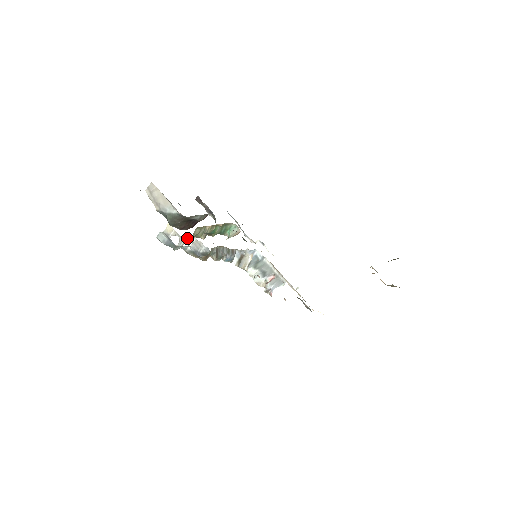
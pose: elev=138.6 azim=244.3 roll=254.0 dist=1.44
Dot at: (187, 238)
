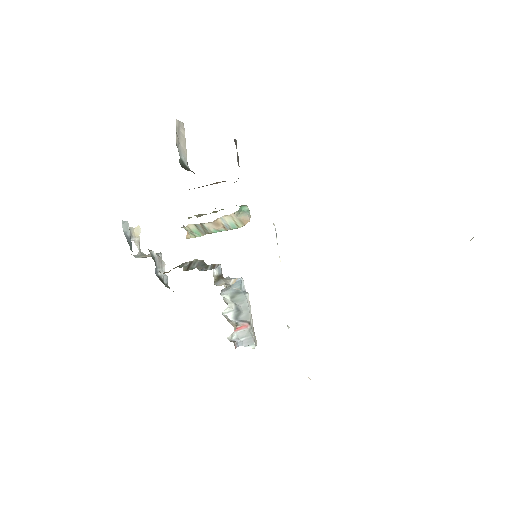
Dot at: (149, 255)
